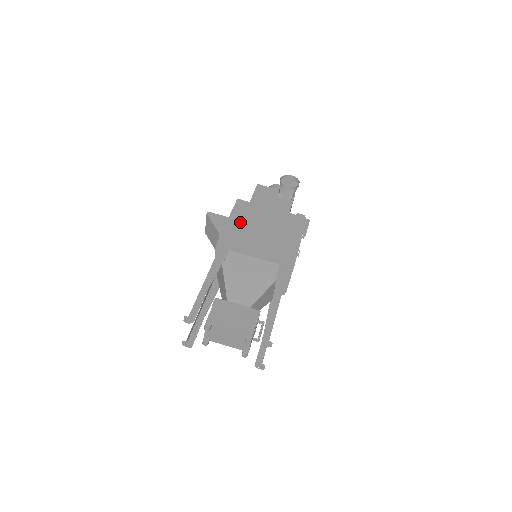
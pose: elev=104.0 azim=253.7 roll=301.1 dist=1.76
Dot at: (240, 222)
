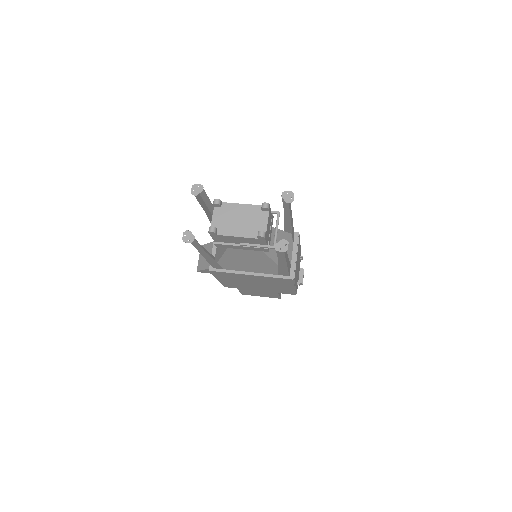
Dot at: occluded
